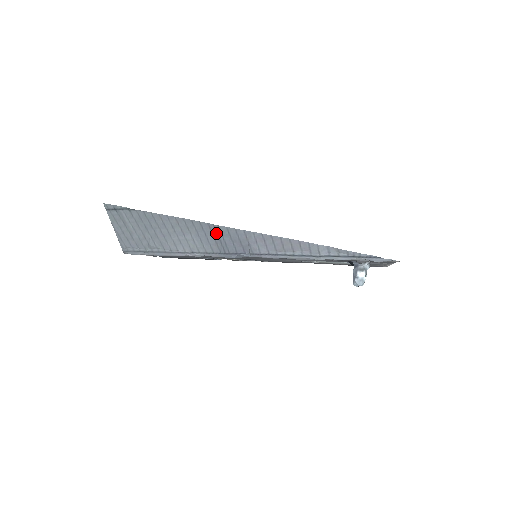
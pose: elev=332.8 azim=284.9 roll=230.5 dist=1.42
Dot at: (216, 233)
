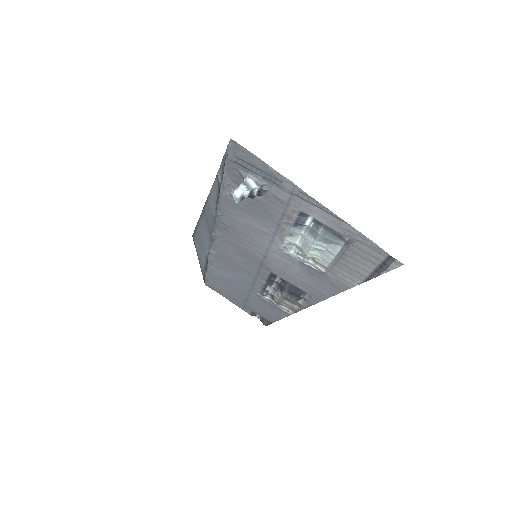
Dot at: (206, 216)
